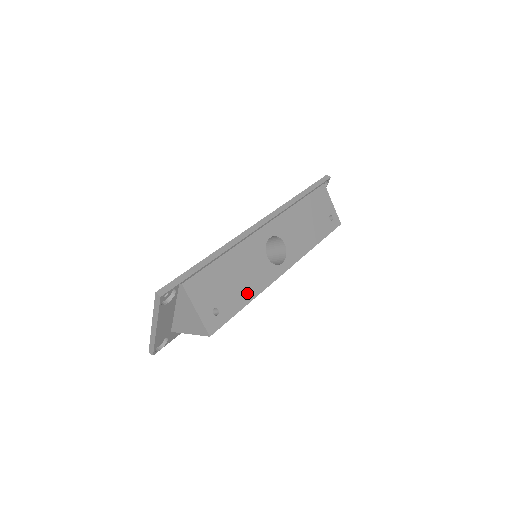
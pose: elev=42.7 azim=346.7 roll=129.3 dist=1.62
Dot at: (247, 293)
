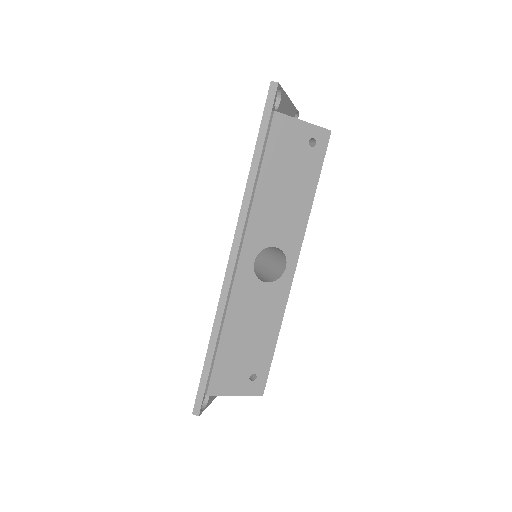
Dot at: (270, 333)
